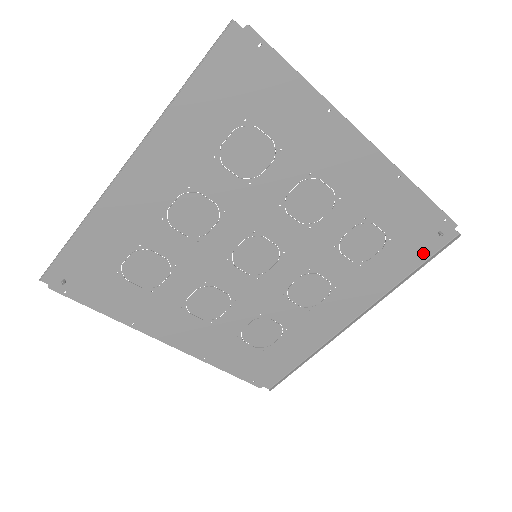
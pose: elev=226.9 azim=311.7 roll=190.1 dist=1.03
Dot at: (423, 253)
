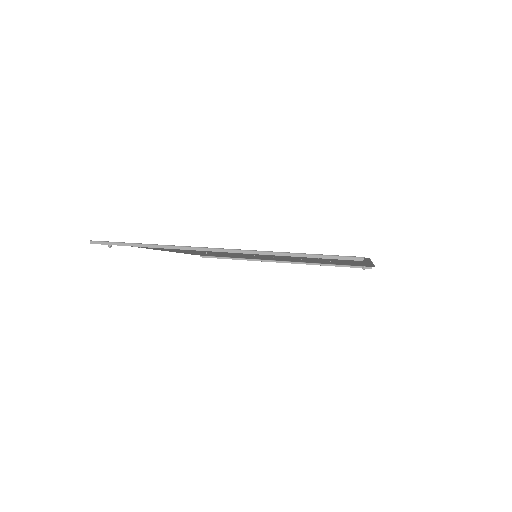
Dot at: occluded
